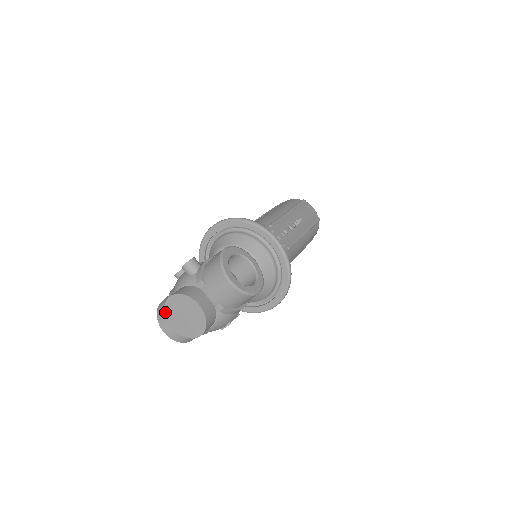
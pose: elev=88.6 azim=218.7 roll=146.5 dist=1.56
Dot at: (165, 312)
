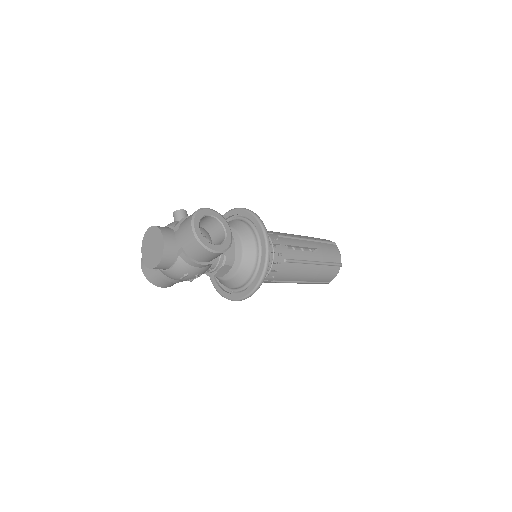
Dot at: (143, 241)
